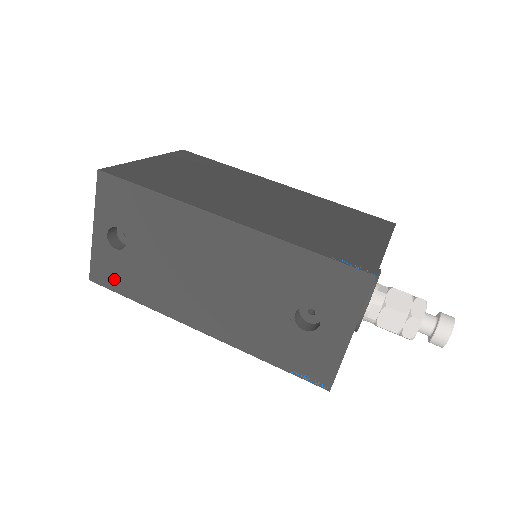
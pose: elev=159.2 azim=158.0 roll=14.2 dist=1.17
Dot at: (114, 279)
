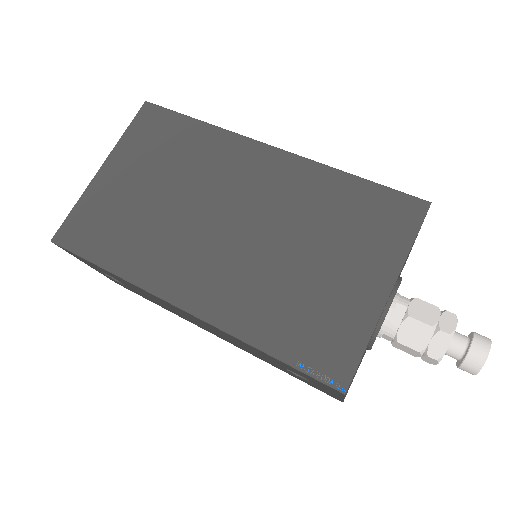
Dot at: occluded
